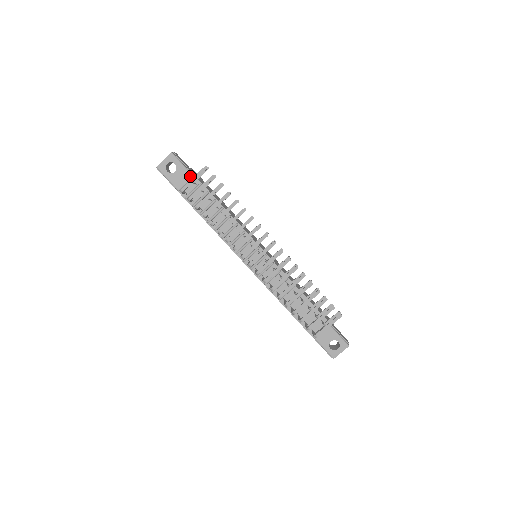
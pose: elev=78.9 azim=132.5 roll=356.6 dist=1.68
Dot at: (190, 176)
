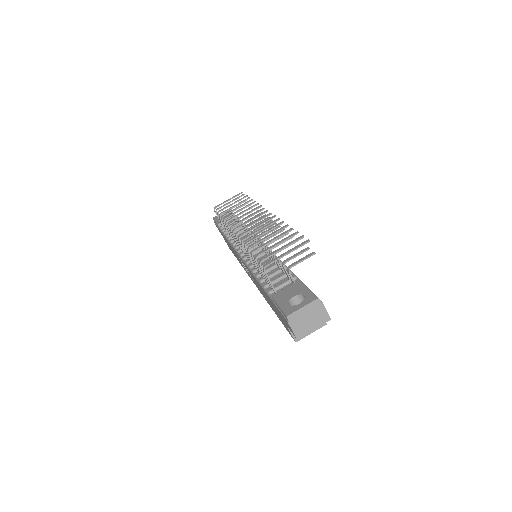
Dot at: occluded
